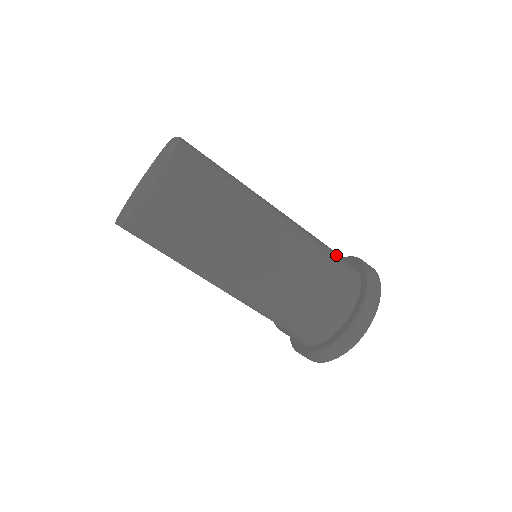
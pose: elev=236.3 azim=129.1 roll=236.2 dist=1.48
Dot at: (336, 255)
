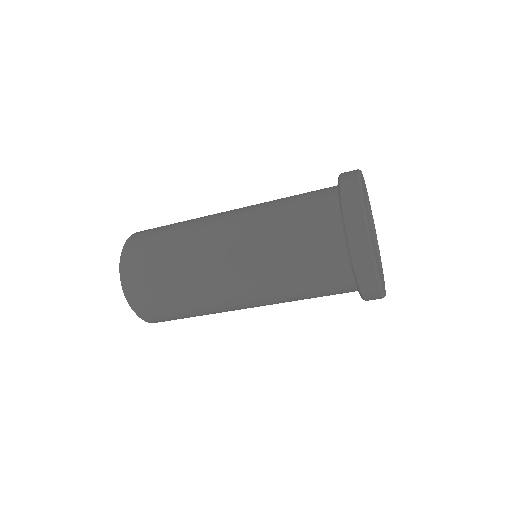
Dot at: (305, 234)
